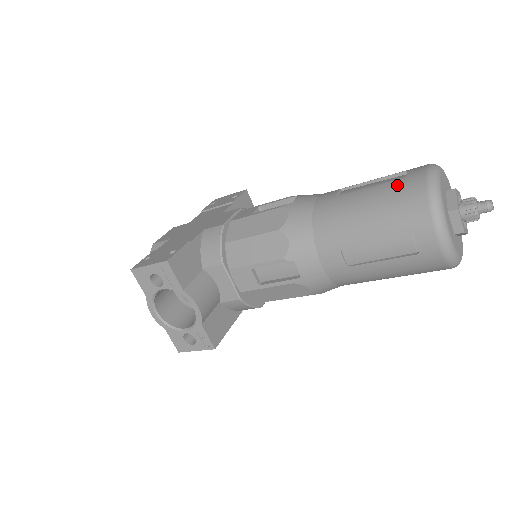
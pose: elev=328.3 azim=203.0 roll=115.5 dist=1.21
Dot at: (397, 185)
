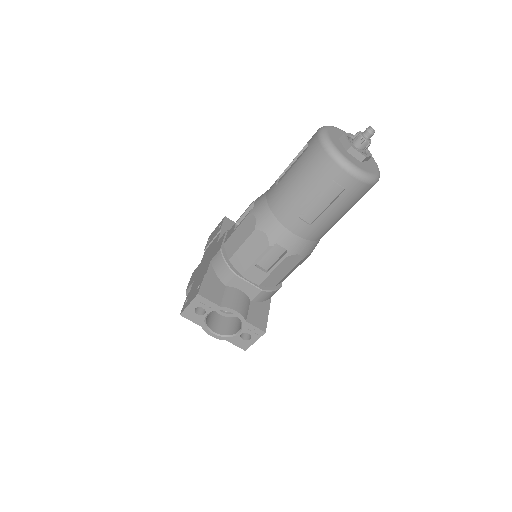
Dot at: (306, 156)
